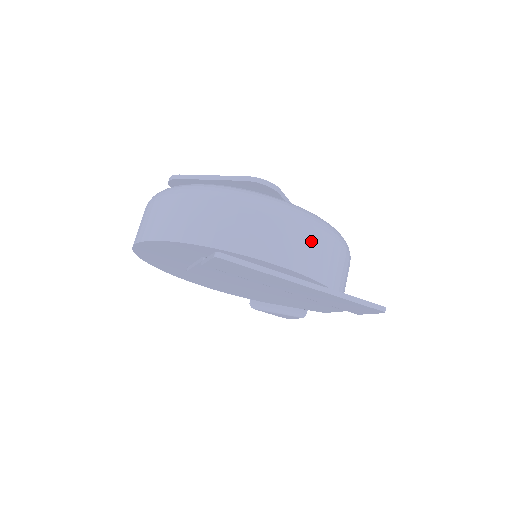
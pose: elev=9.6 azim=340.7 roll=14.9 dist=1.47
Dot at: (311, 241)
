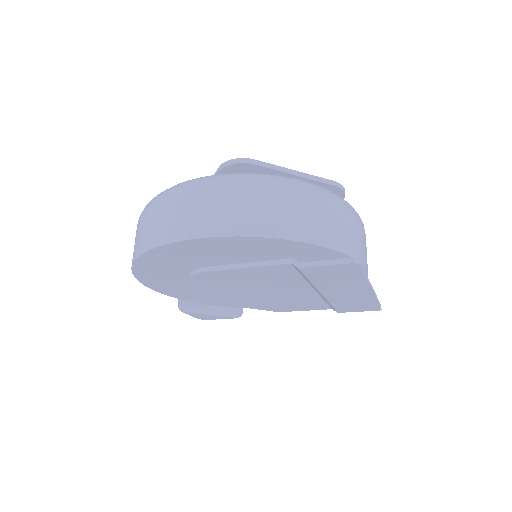
Dot at: occluded
